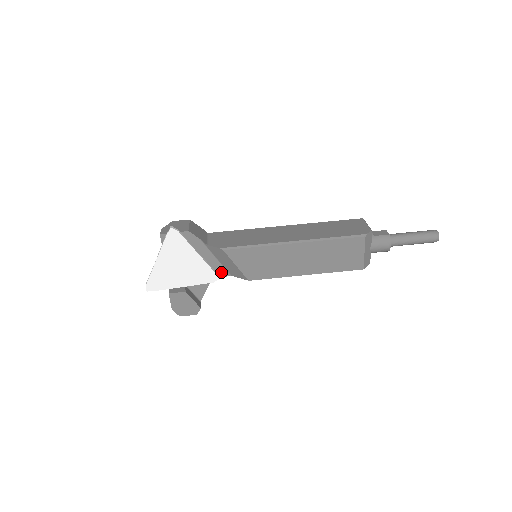
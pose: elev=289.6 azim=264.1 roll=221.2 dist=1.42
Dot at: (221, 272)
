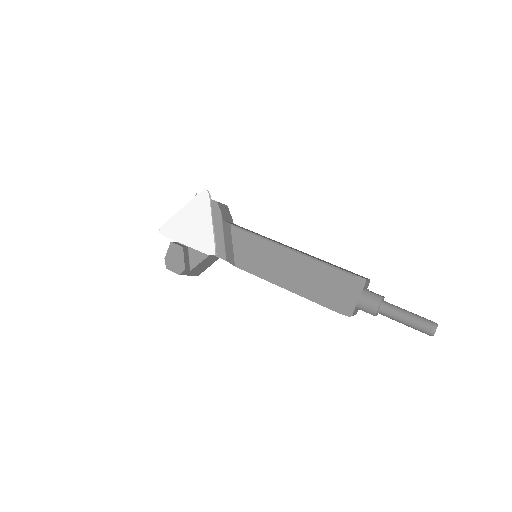
Dot at: (221, 253)
